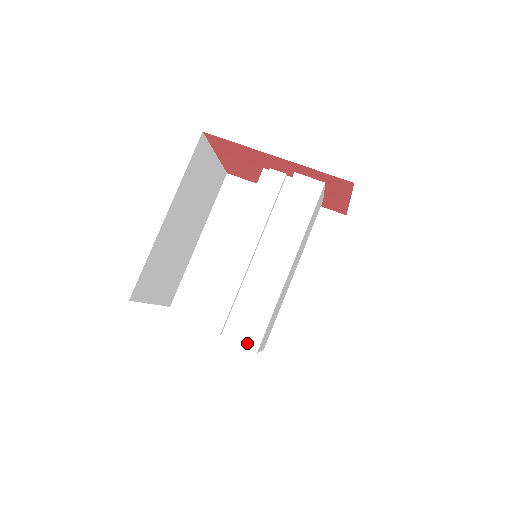
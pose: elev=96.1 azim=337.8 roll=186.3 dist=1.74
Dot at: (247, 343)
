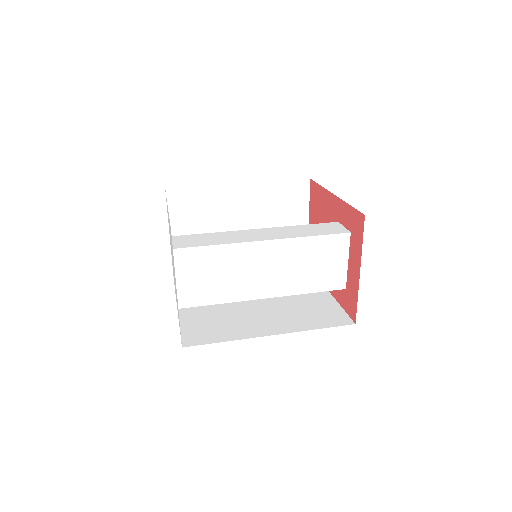
Dot at: (177, 243)
